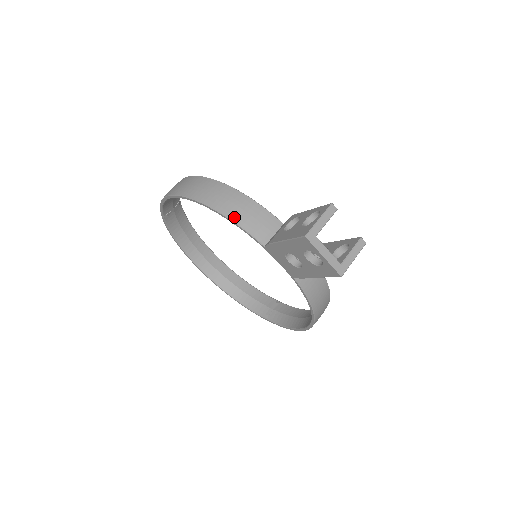
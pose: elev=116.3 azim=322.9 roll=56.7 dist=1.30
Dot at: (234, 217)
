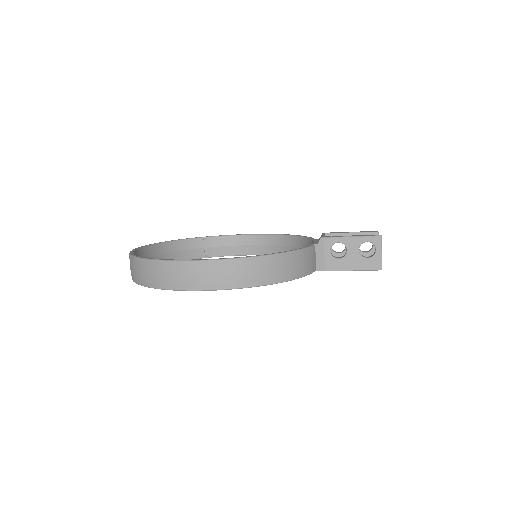
Dot at: (300, 274)
